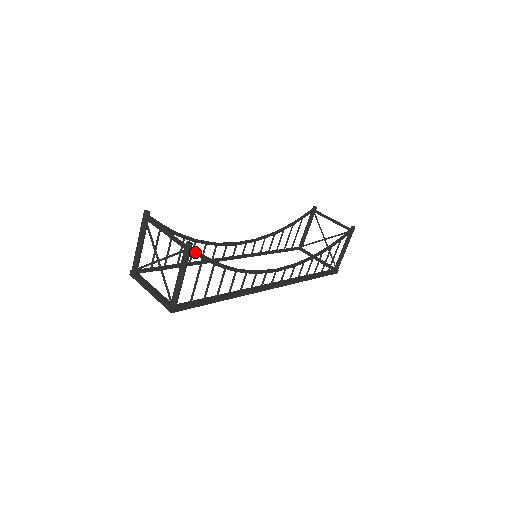
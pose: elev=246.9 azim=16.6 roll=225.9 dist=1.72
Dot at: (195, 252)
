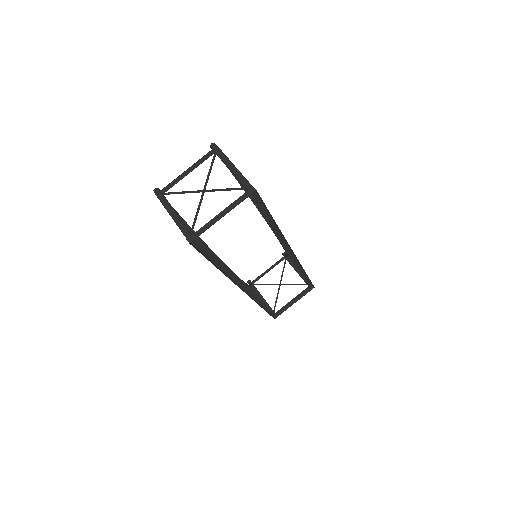
Dot at: occluded
